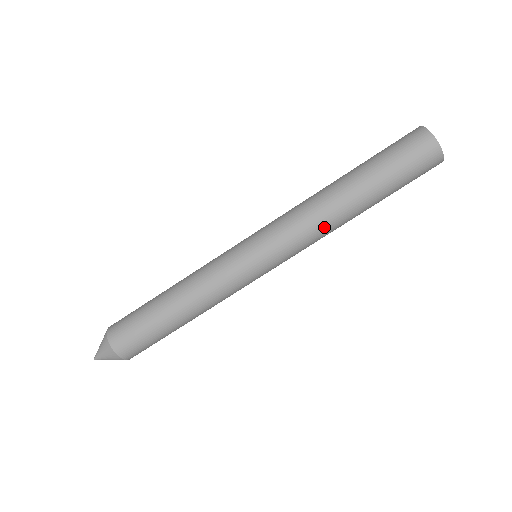
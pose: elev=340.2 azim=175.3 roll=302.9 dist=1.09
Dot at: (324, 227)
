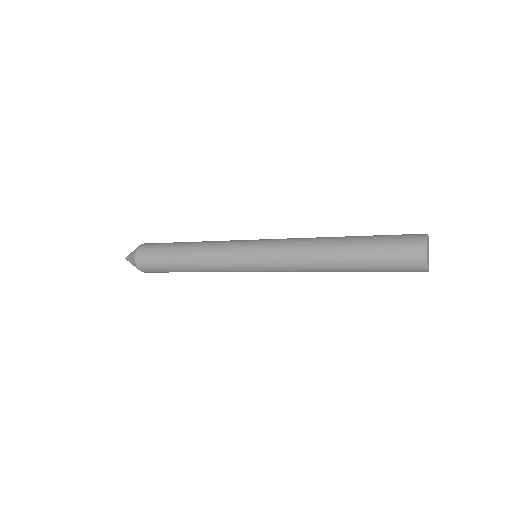
Dot at: (307, 261)
